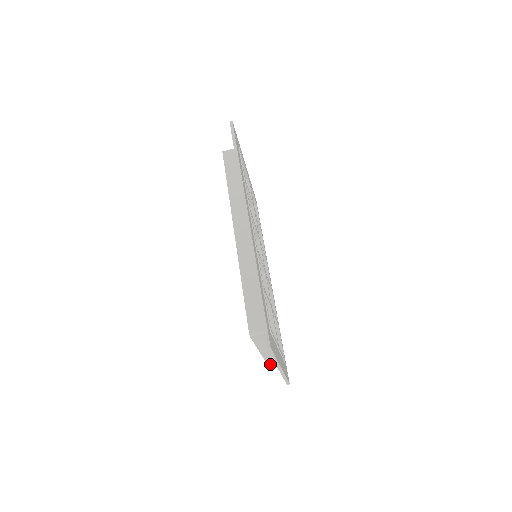
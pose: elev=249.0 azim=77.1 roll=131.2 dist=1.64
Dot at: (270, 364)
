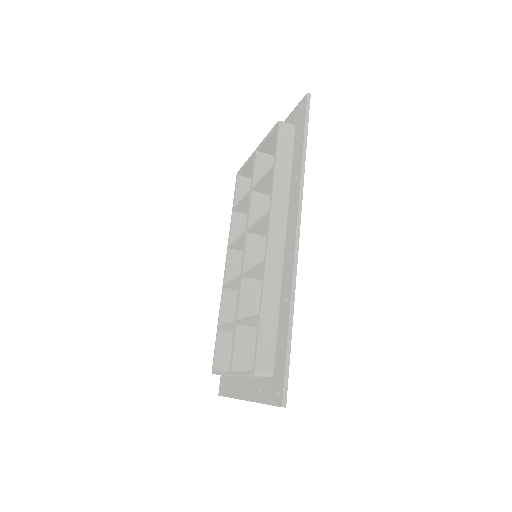
Dot at: (216, 374)
